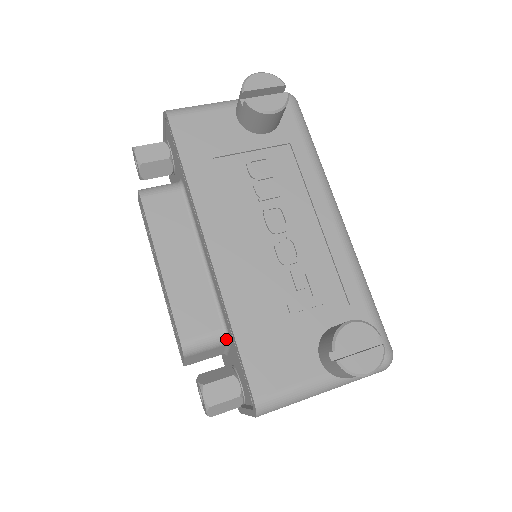
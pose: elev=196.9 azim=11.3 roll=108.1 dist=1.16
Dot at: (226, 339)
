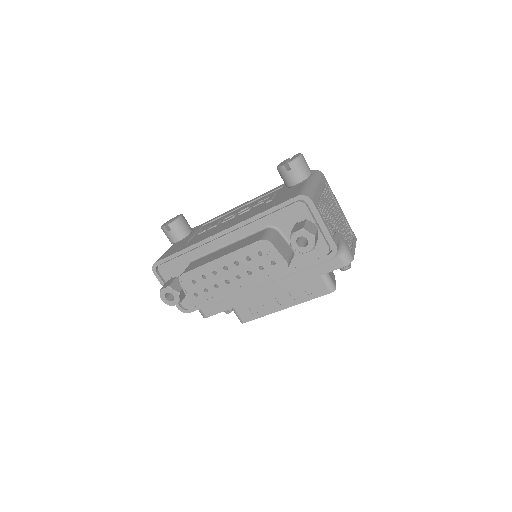
Dot at: (273, 229)
